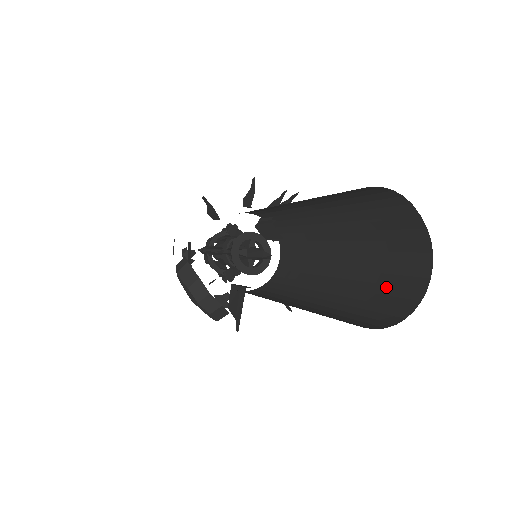
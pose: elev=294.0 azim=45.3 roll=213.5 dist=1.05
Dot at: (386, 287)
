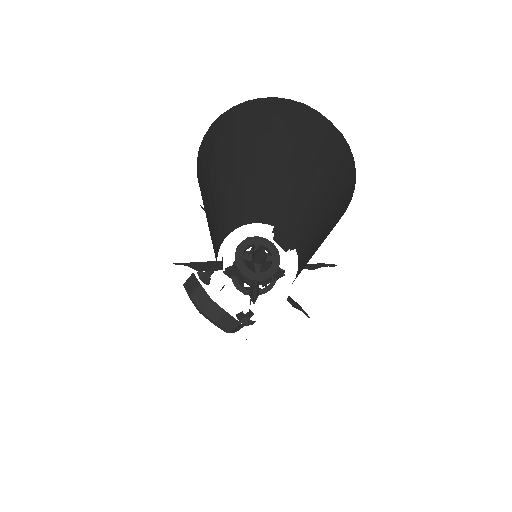
Dot at: (333, 225)
